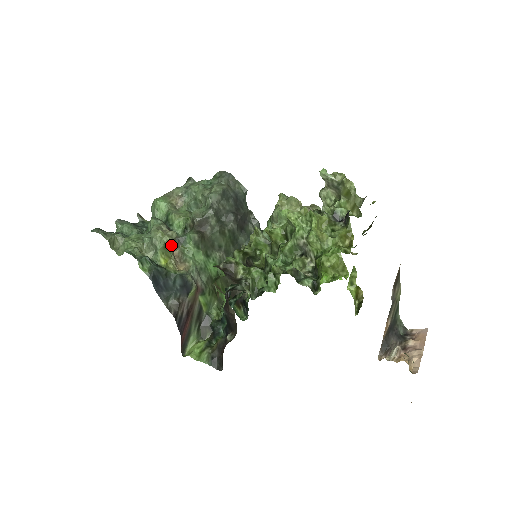
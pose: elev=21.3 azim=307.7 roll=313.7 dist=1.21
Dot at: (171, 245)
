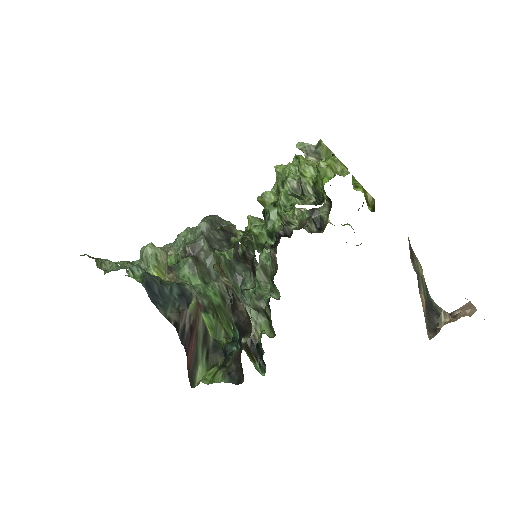
Dot at: (163, 259)
